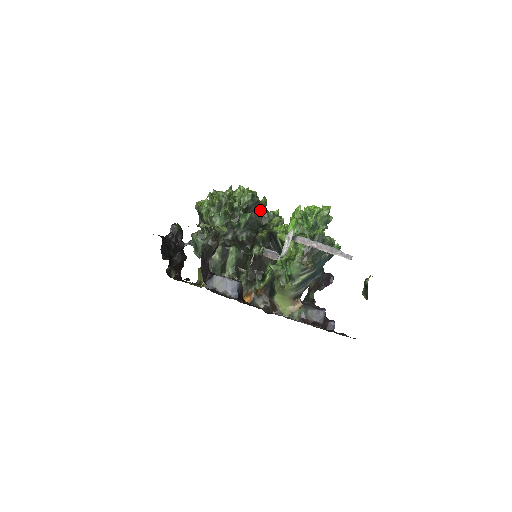
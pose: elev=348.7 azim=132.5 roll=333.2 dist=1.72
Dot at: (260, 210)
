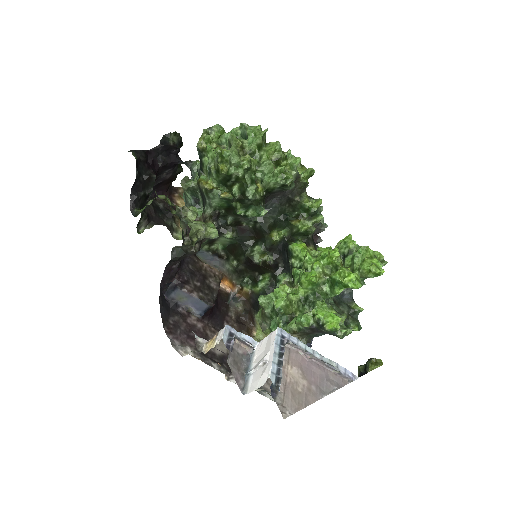
Dot at: (292, 193)
